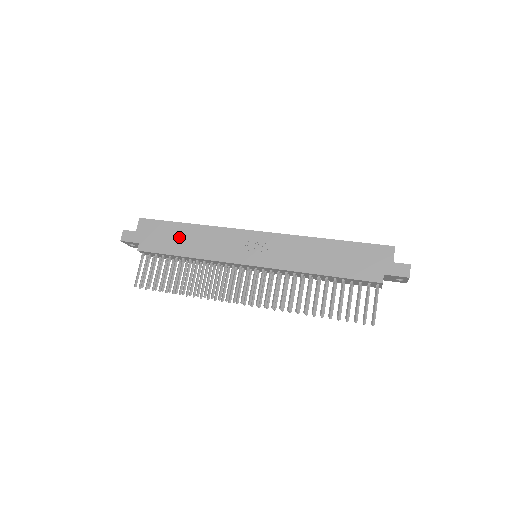
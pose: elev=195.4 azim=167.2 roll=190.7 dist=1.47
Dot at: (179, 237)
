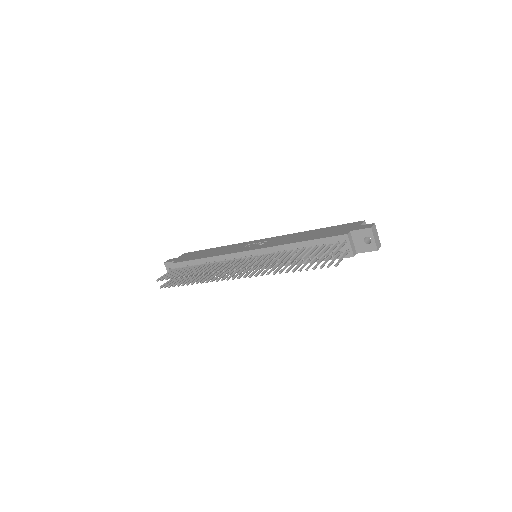
Dot at: (204, 253)
